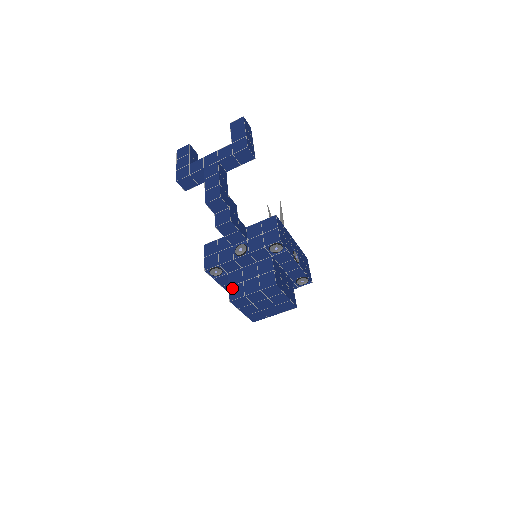
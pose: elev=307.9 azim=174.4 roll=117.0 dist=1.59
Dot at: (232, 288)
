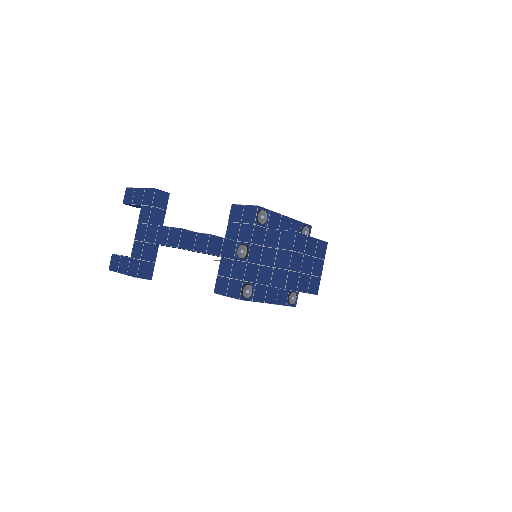
Dot at: (273, 282)
